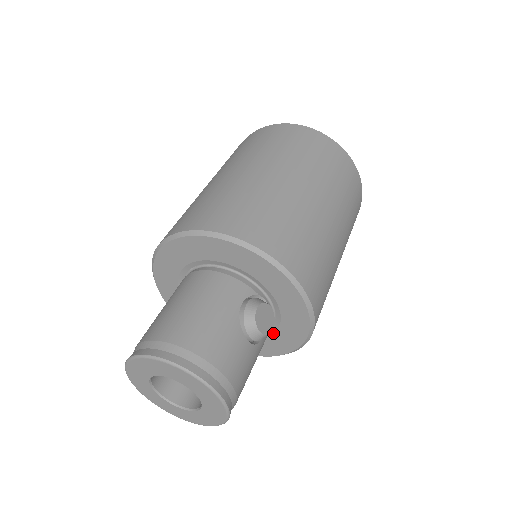
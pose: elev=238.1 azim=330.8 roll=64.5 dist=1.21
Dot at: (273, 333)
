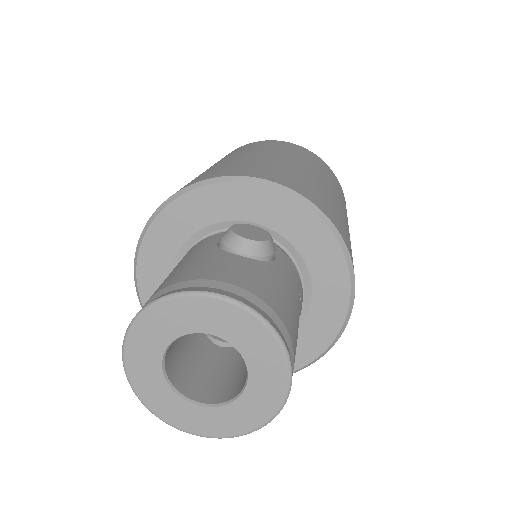
Dot at: (309, 276)
